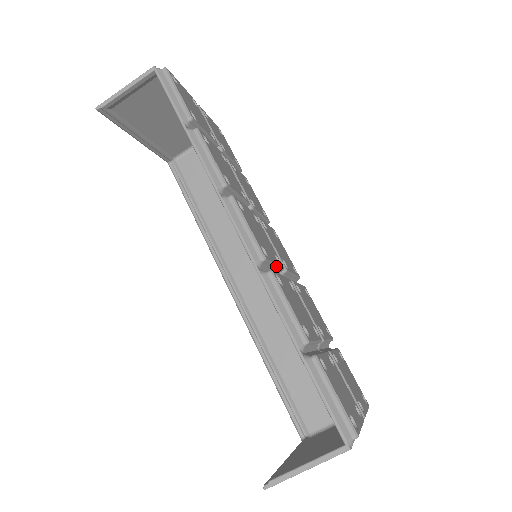
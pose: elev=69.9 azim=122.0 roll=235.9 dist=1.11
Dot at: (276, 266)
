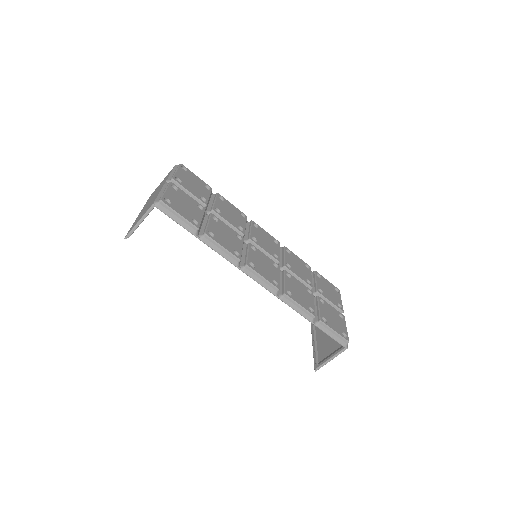
Dot at: (279, 276)
